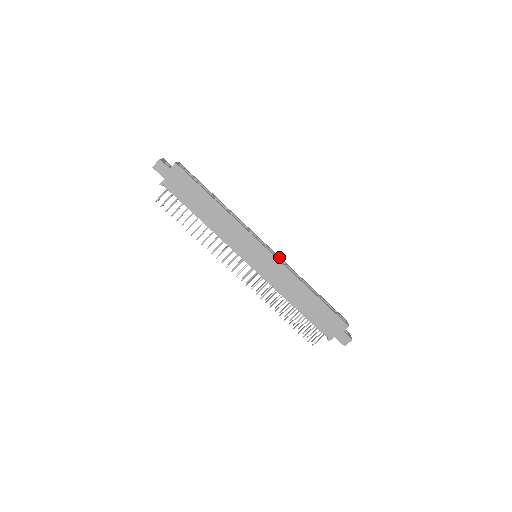
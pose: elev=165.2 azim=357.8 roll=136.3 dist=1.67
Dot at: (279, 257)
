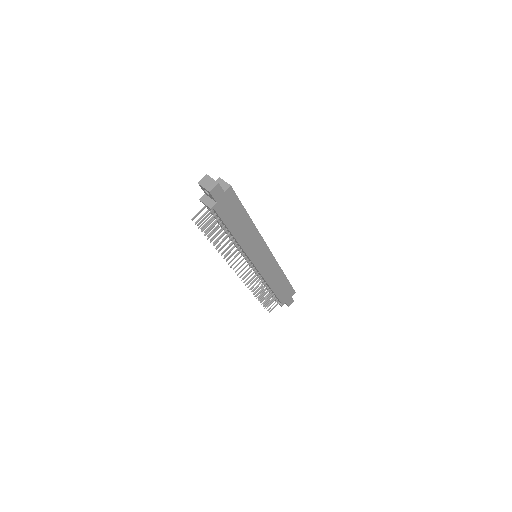
Dot at: occluded
